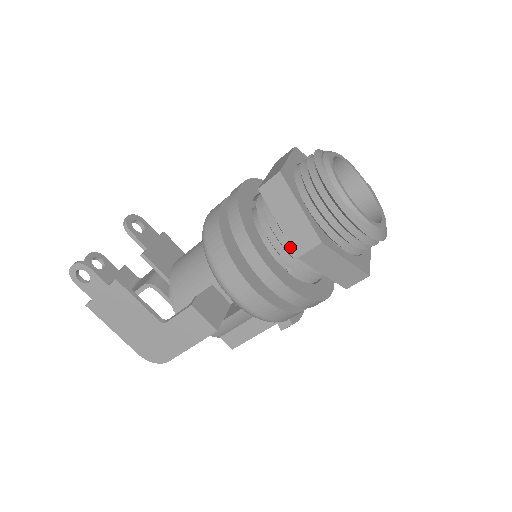
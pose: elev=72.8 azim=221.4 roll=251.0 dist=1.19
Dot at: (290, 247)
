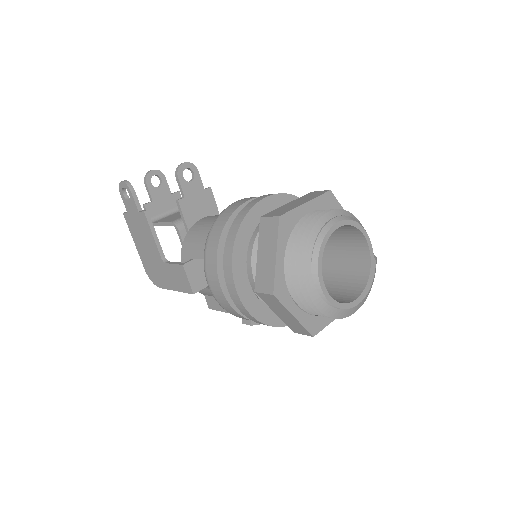
Dot at: occluded
